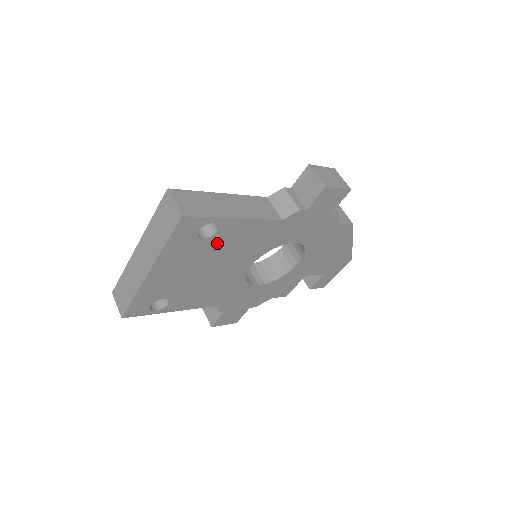
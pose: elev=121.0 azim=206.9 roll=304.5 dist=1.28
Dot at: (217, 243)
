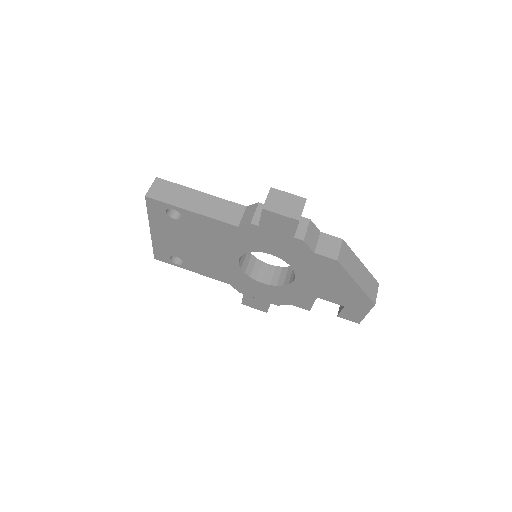
Dot at: (189, 227)
